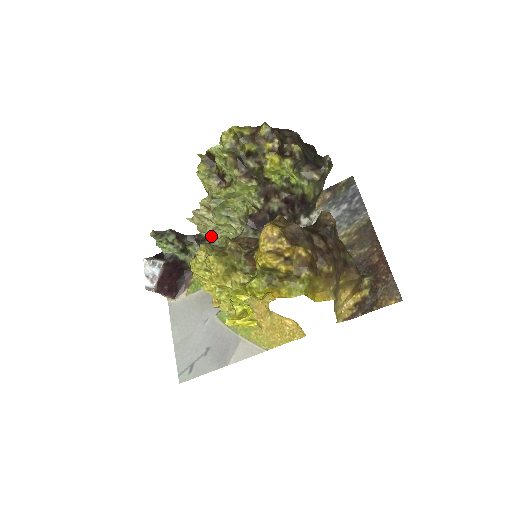
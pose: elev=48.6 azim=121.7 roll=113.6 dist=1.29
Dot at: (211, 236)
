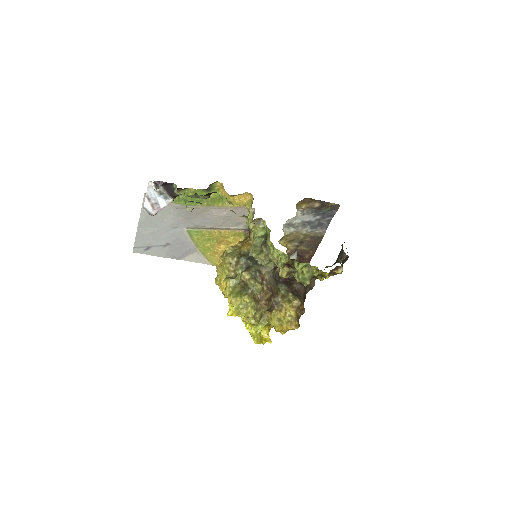
Dot at: occluded
